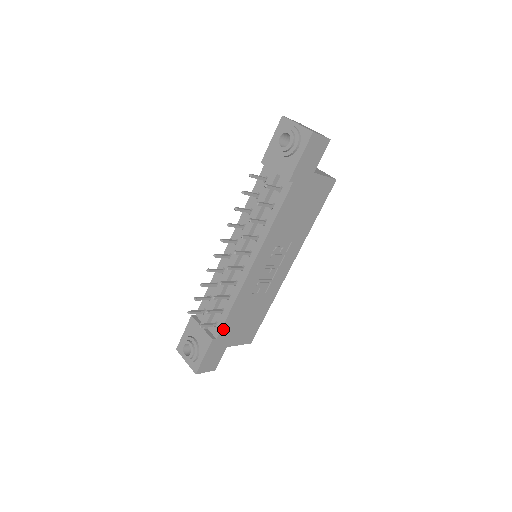
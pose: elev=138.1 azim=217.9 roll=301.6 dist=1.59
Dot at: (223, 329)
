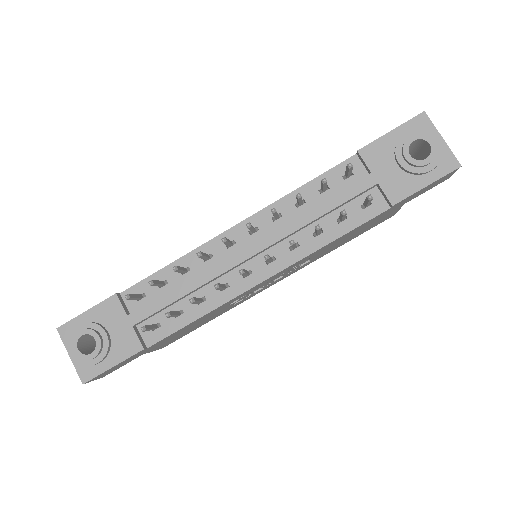
Dot at: (164, 338)
